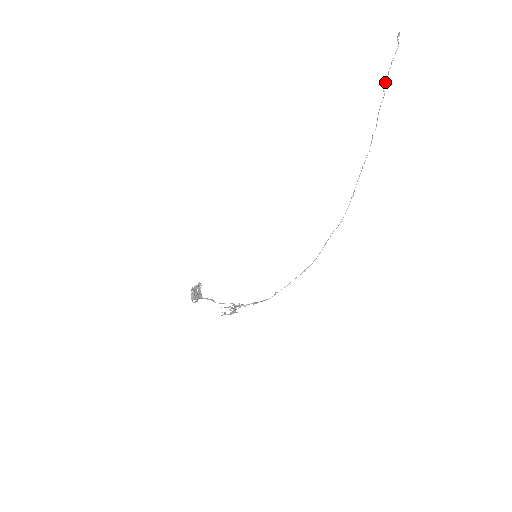
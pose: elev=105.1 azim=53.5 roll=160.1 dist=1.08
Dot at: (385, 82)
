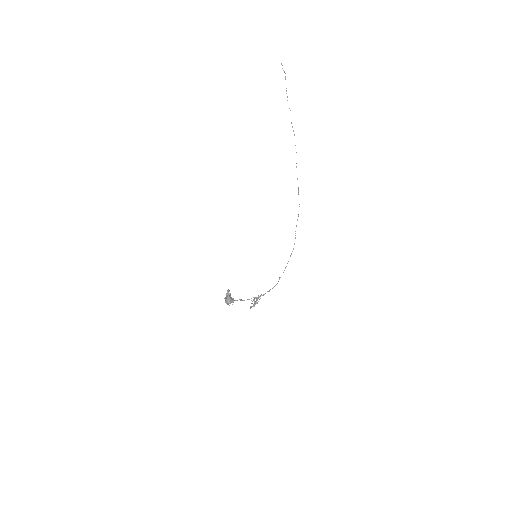
Dot at: occluded
